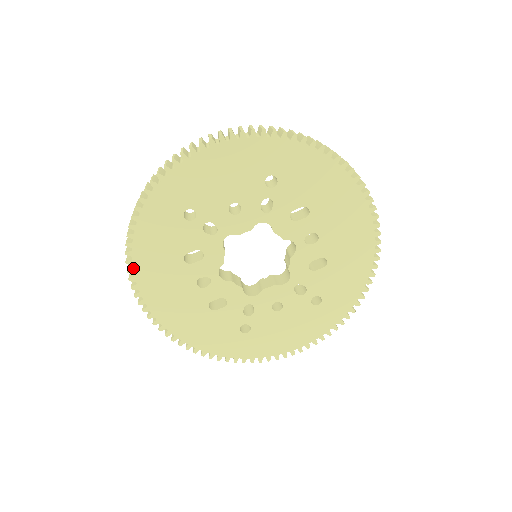
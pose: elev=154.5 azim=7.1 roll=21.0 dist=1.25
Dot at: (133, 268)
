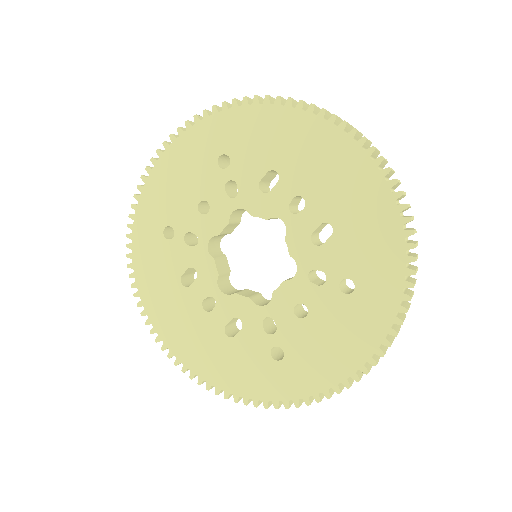
Dot at: (144, 309)
